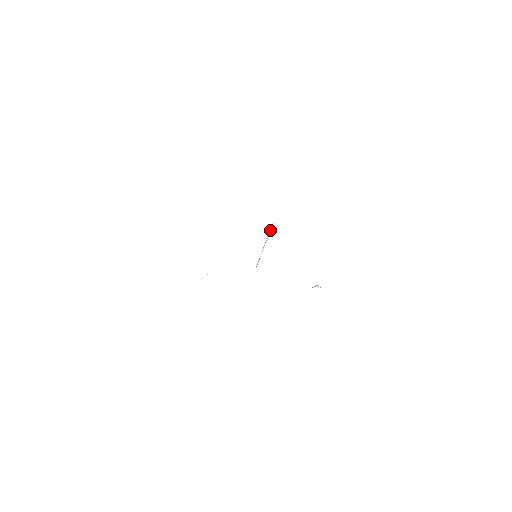
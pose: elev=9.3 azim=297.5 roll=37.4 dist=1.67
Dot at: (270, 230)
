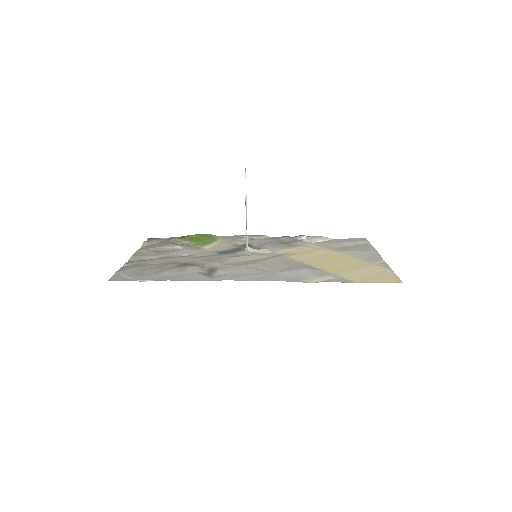
Dot at: occluded
